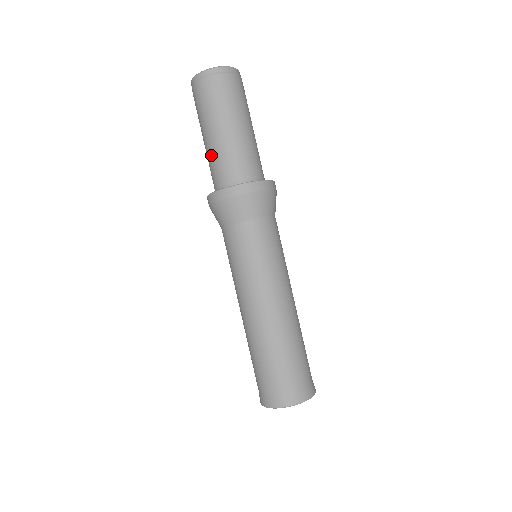
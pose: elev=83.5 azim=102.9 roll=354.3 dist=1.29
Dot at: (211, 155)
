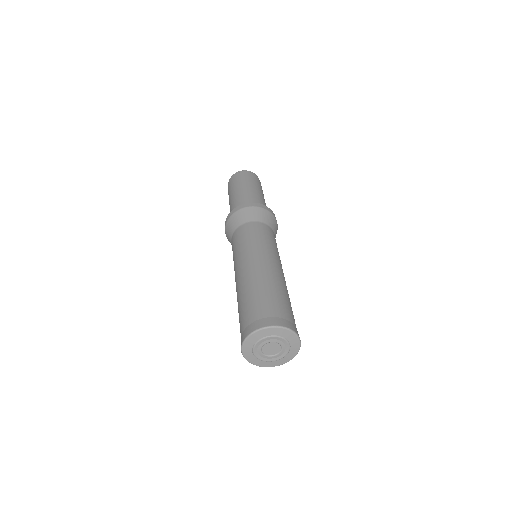
Dot at: (233, 202)
